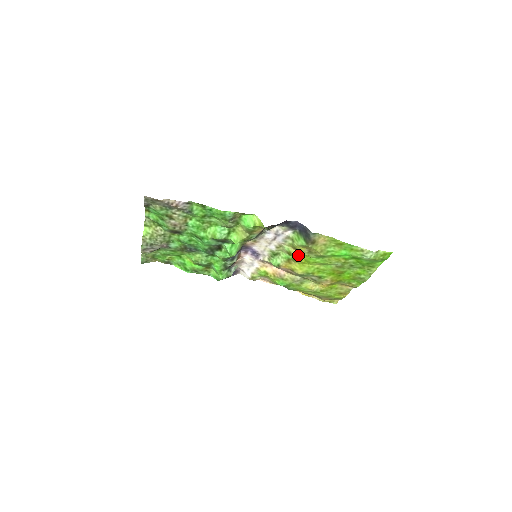
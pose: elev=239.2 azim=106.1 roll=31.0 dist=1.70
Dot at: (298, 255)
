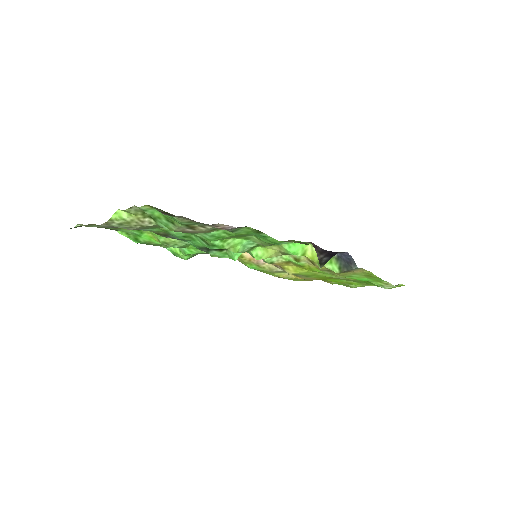
Dot at: (306, 263)
